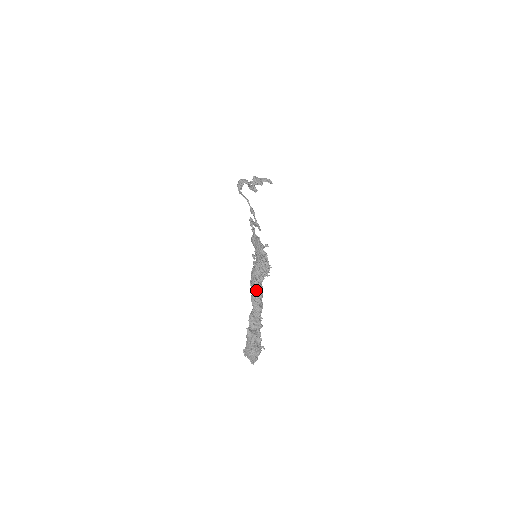
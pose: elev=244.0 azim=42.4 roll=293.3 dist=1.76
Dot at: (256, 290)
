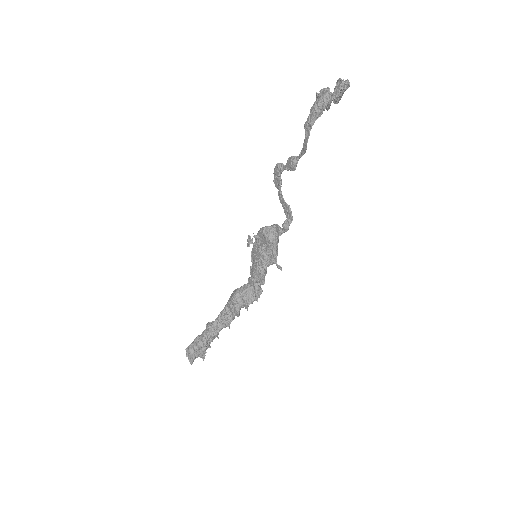
Dot at: (238, 316)
